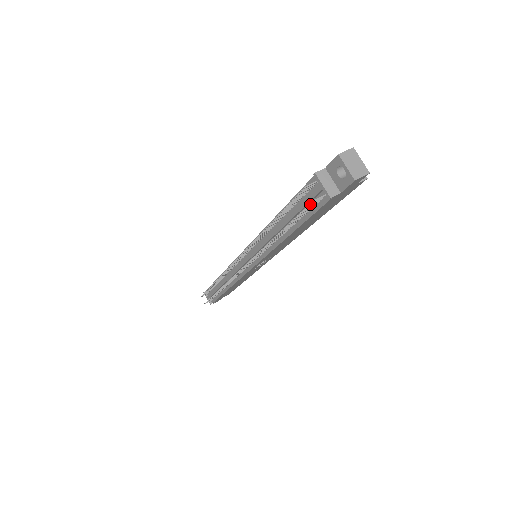
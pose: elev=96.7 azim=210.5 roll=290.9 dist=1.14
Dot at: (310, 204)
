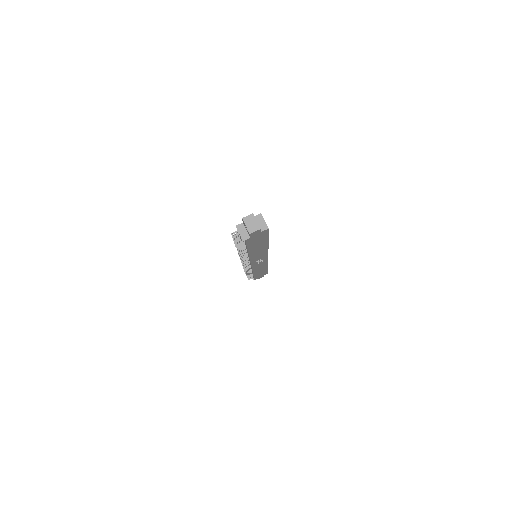
Dot at: occluded
